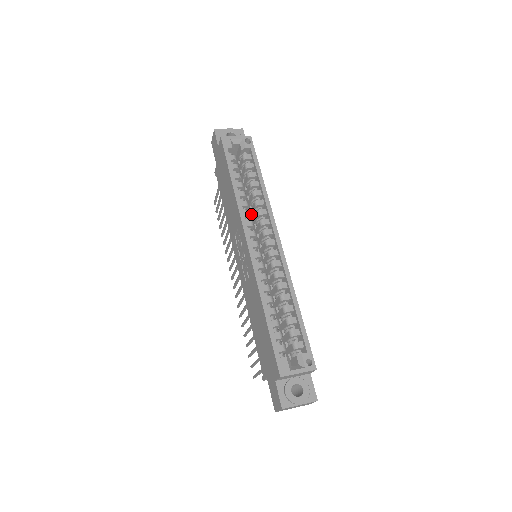
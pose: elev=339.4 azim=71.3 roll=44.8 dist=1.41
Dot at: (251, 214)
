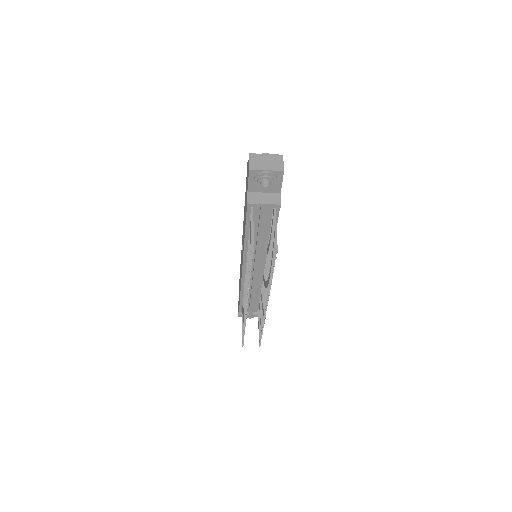
Dot at: occluded
